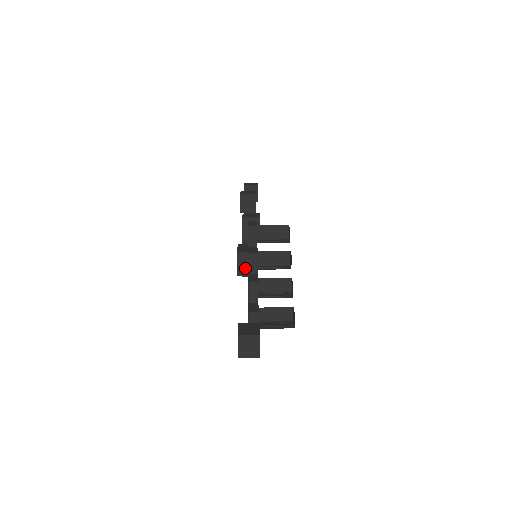
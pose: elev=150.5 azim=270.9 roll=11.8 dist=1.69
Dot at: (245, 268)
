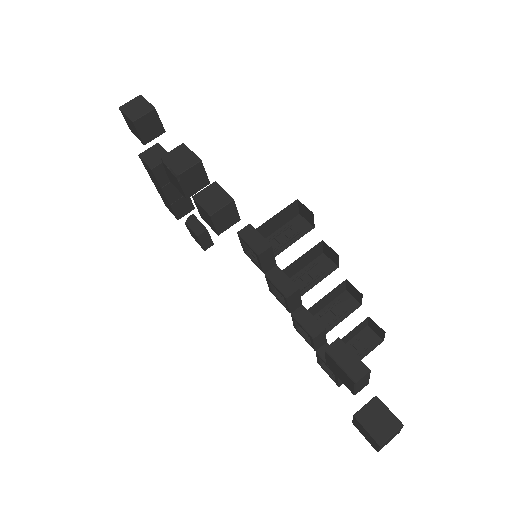
Dot at: (364, 383)
